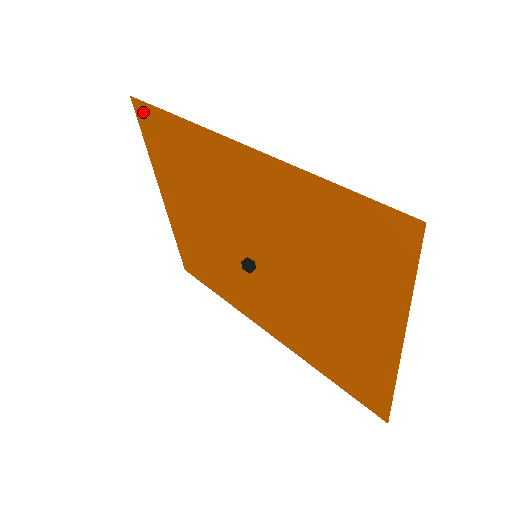
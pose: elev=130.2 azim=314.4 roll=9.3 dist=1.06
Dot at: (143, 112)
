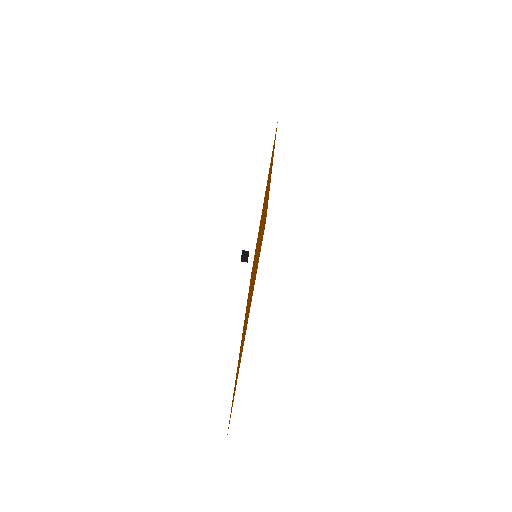
Dot at: occluded
